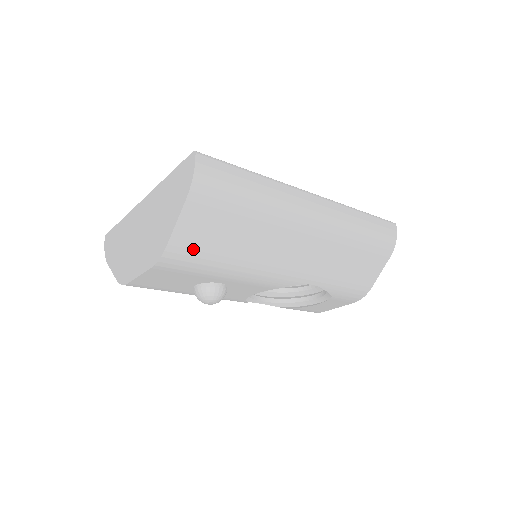
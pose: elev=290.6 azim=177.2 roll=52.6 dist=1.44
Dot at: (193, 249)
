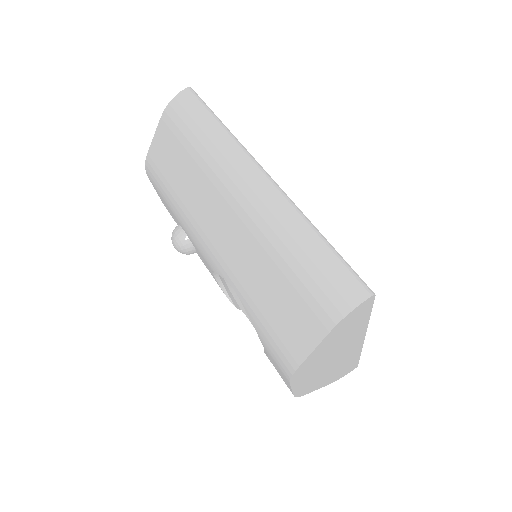
Dot at: (158, 167)
